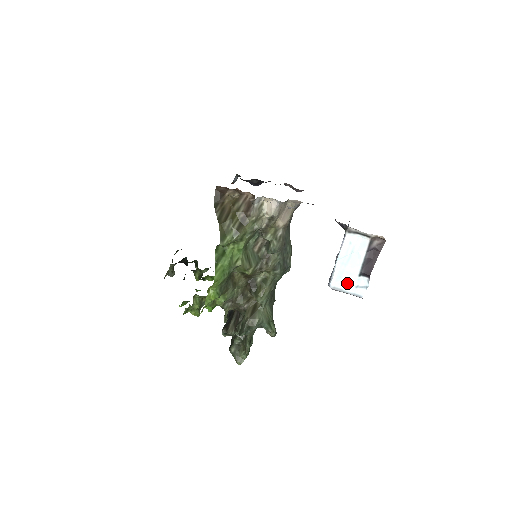
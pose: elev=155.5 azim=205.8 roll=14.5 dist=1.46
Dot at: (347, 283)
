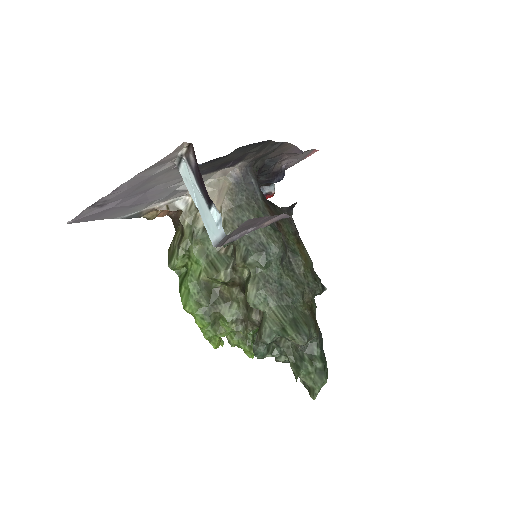
Dot at: (213, 228)
